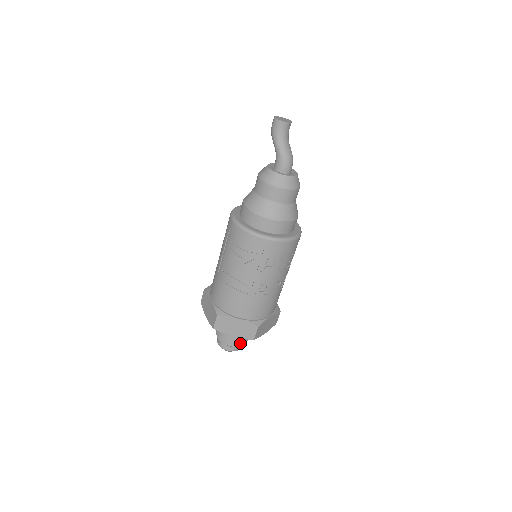
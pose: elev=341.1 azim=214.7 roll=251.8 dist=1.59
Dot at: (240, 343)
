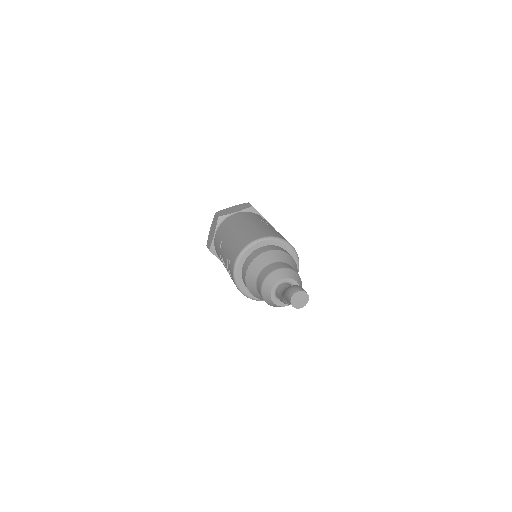
Dot at: occluded
